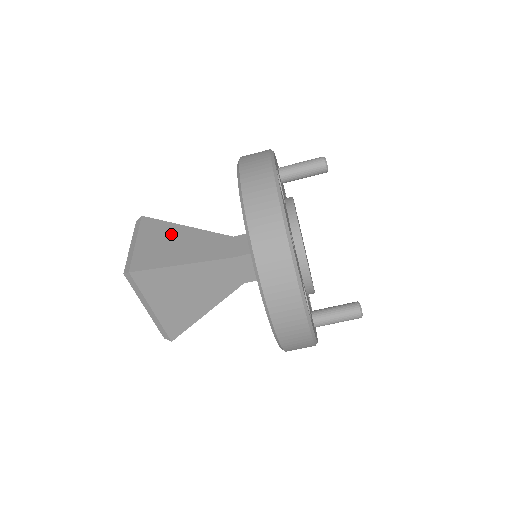
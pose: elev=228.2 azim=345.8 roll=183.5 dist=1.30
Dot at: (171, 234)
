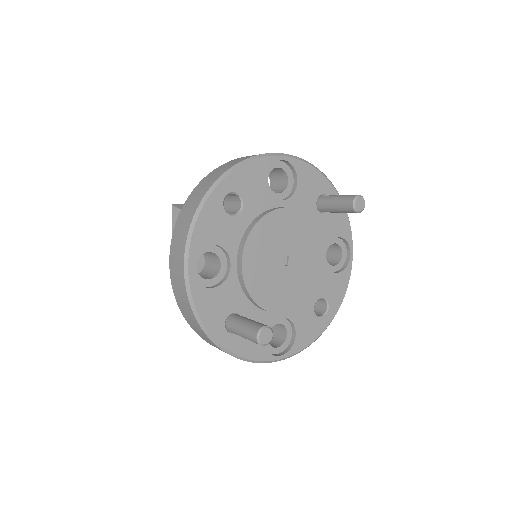
Dot at: occluded
